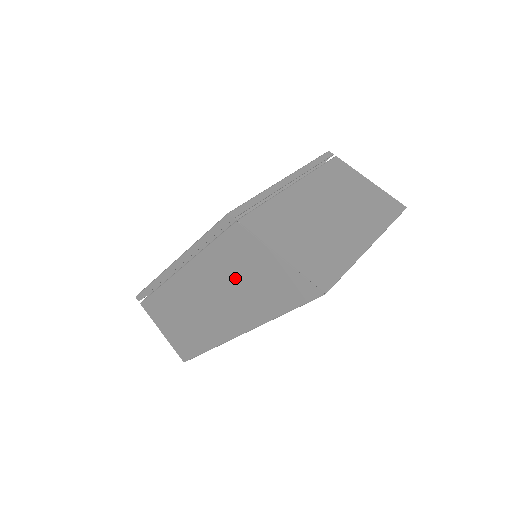
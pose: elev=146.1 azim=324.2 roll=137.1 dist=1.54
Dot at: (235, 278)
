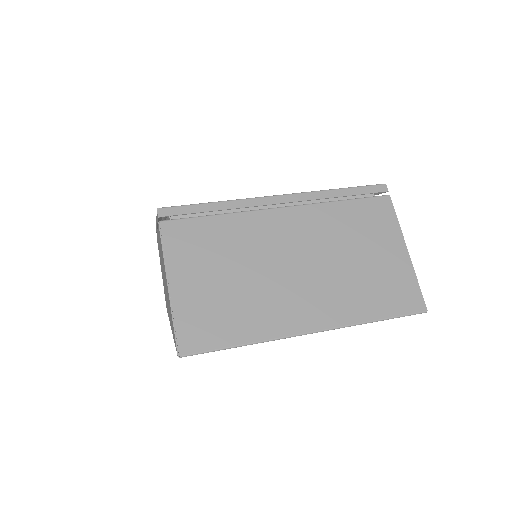
Dot at: occluded
